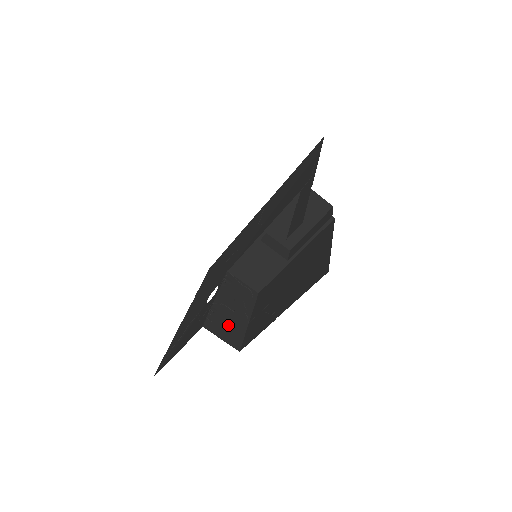
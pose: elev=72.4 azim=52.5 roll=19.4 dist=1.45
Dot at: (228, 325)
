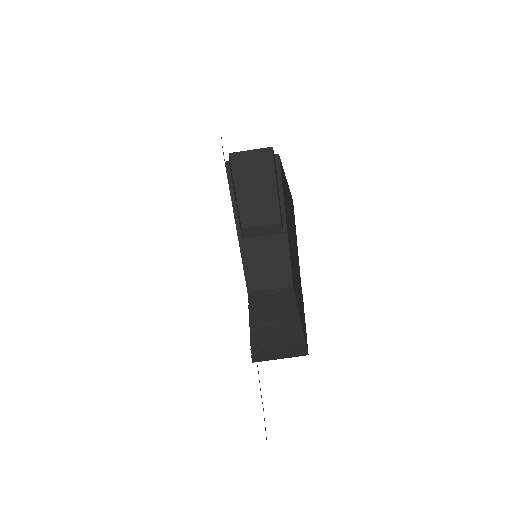
Dot at: (279, 340)
